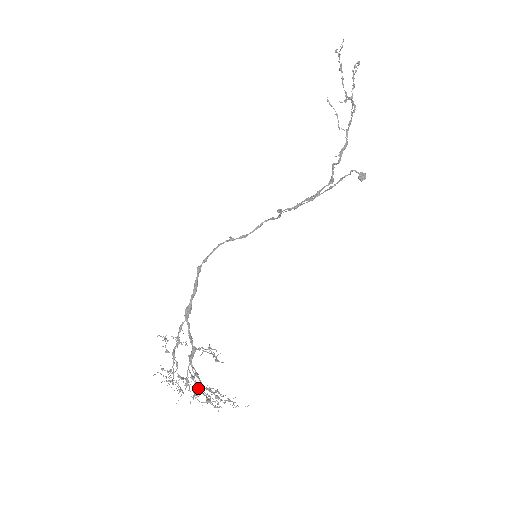
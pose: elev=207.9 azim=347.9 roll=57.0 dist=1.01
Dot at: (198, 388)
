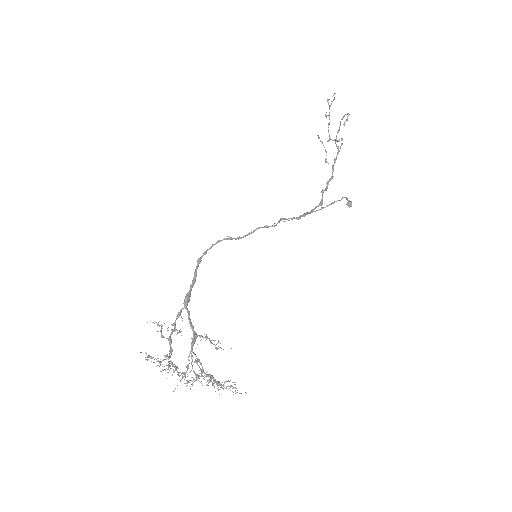
Dot at: (204, 372)
